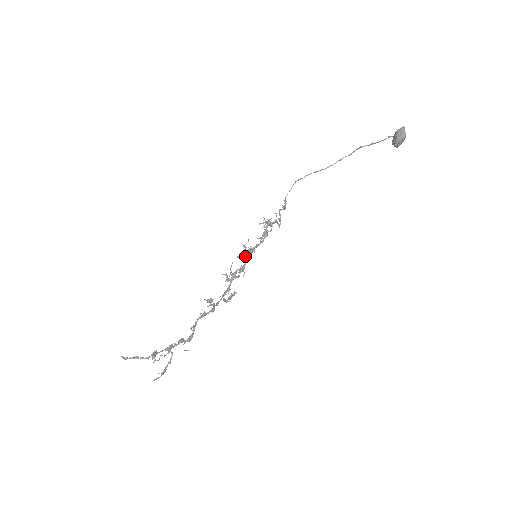
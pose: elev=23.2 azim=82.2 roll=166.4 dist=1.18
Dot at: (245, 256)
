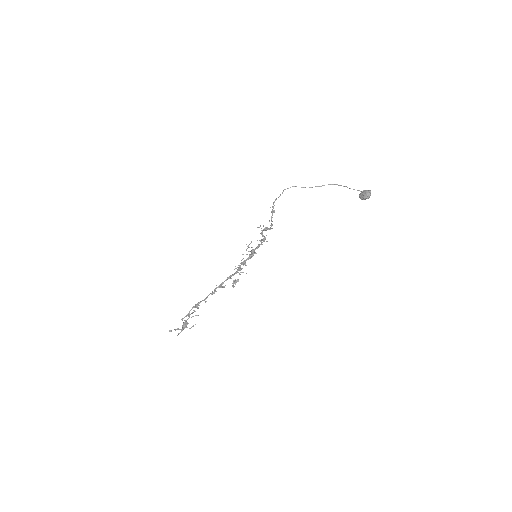
Dot at: occluded
